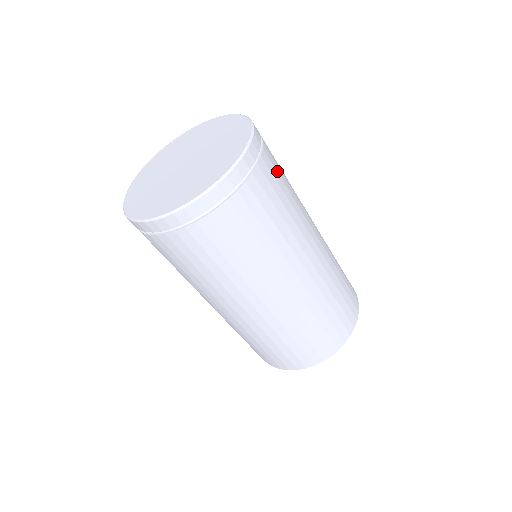
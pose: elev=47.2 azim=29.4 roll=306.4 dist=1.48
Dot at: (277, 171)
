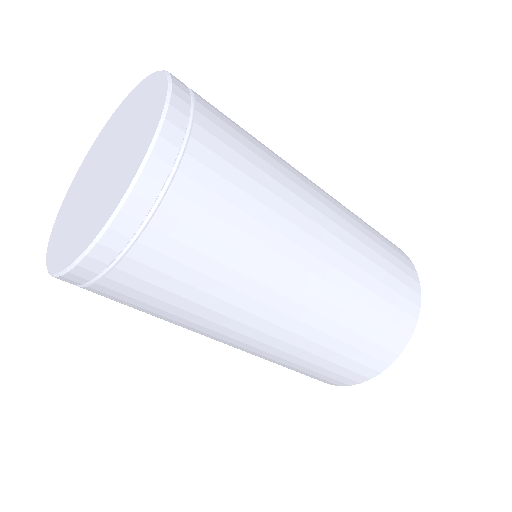
Dot at: (231, 147)
